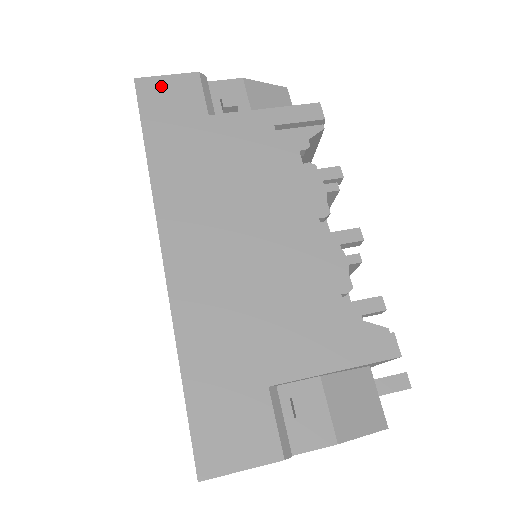
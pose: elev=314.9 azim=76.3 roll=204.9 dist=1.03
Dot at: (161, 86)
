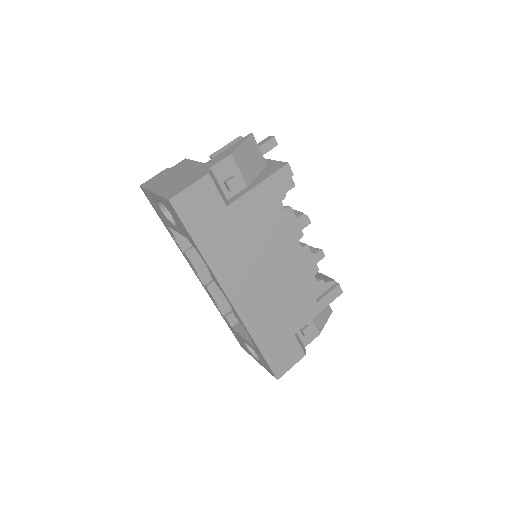
Dot at: (189, 198)
